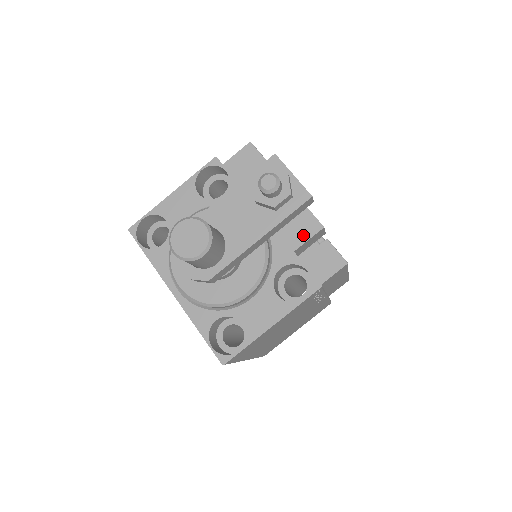
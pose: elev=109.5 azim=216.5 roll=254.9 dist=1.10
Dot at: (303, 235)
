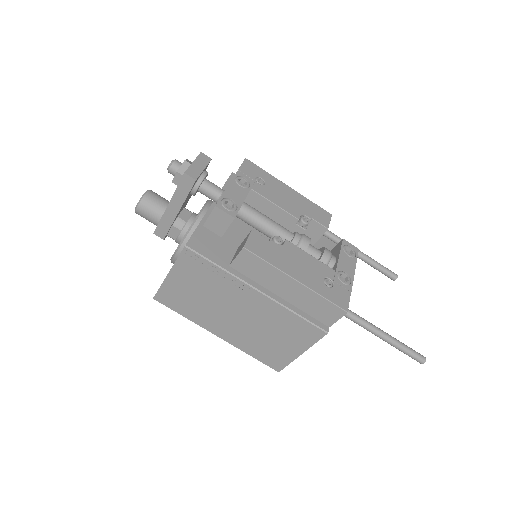
Dot at: (210, 214)
